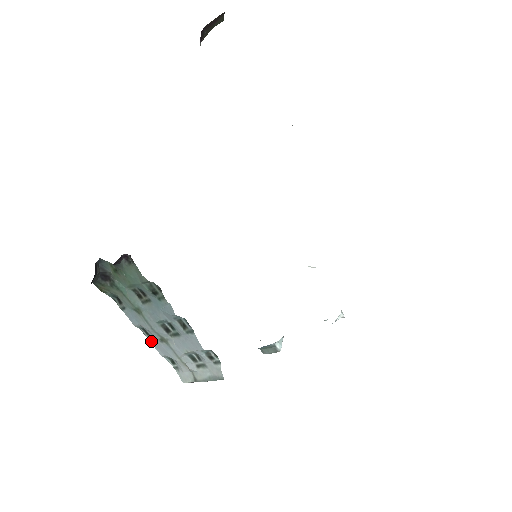
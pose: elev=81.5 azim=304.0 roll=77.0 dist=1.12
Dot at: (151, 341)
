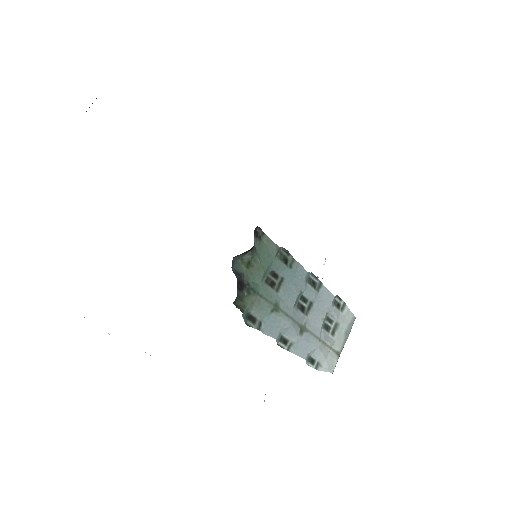
Dot at: (291, 350)
